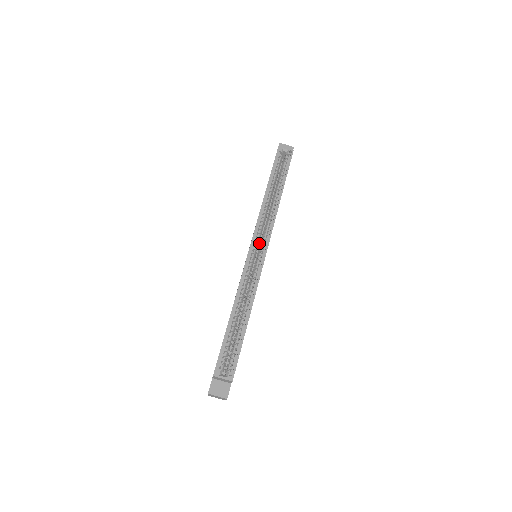
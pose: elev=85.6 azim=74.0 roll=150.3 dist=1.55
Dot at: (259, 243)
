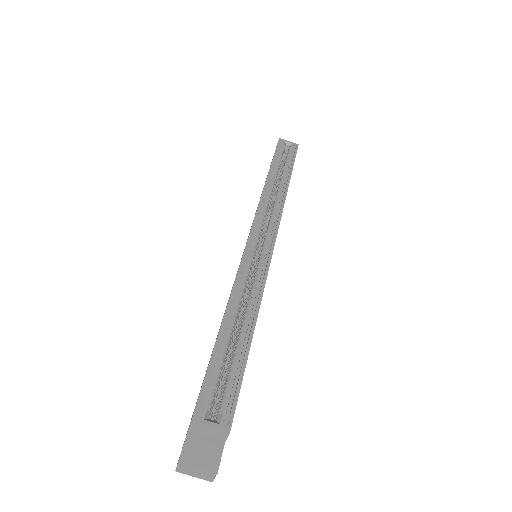
Dot at: (260, 240)
